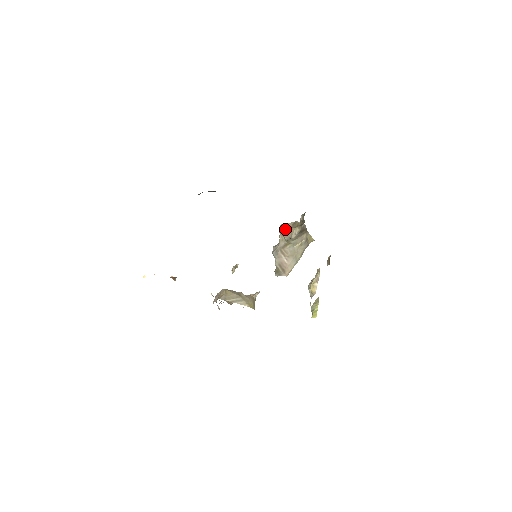
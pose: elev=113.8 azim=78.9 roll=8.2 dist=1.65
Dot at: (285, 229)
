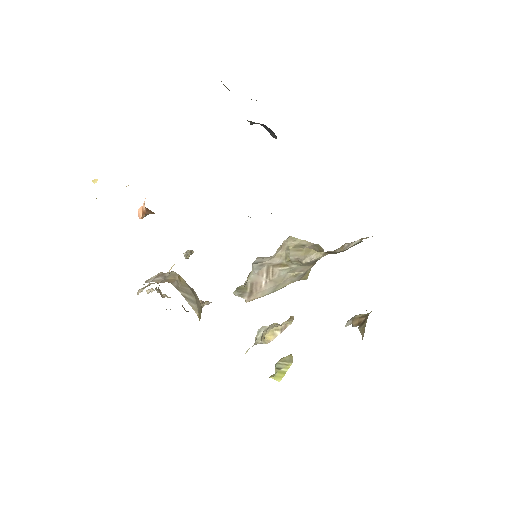
Dot at: (296, 245)
